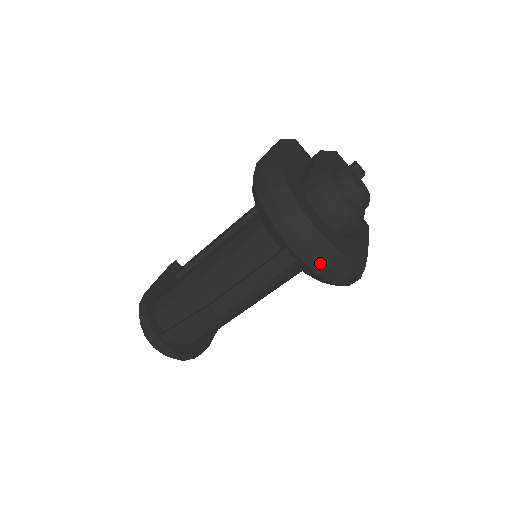
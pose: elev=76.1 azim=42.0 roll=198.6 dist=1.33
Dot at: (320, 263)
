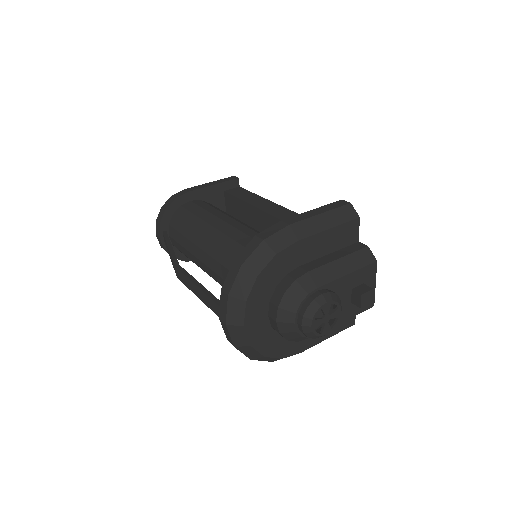
Dot at: (231, 339)
